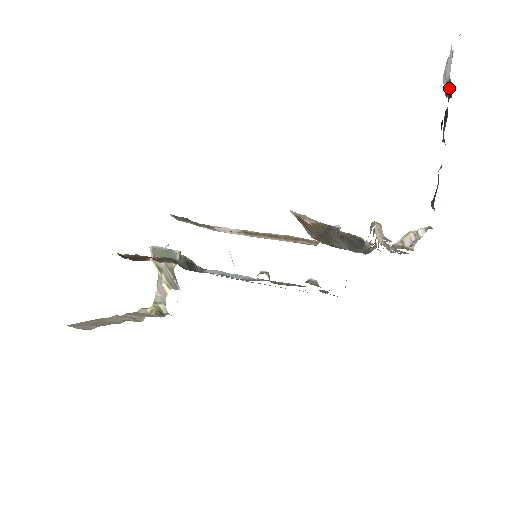
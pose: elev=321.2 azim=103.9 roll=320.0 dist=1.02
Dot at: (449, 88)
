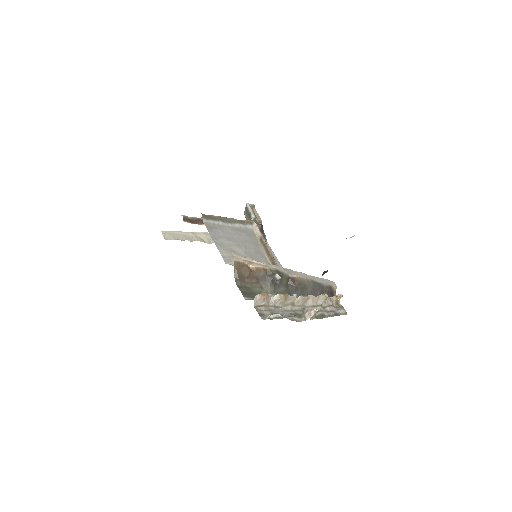
Dot at: occluded
